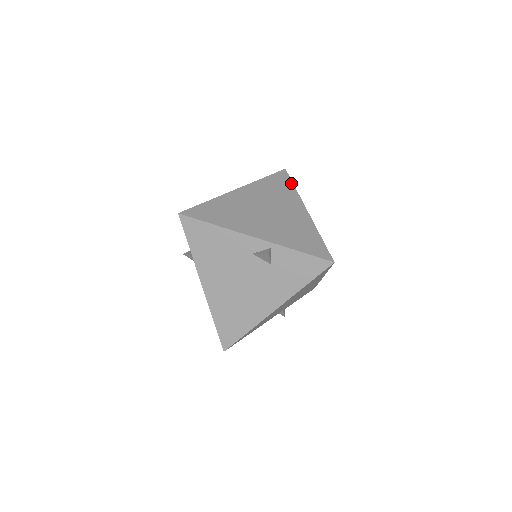
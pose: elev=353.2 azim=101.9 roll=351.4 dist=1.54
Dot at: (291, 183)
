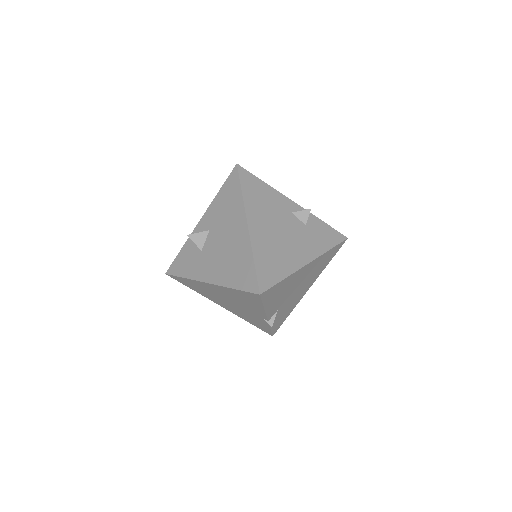
Dot at: occluded
